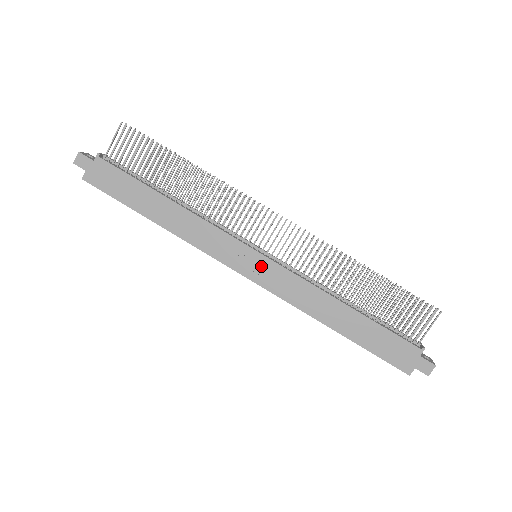
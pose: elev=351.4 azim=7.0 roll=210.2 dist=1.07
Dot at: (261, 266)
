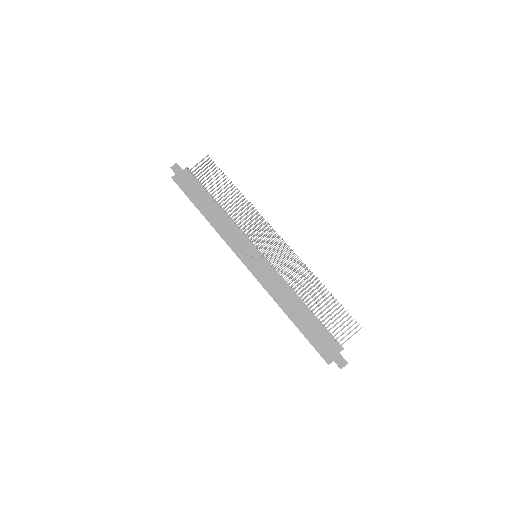
Dot at: (257, 261)
